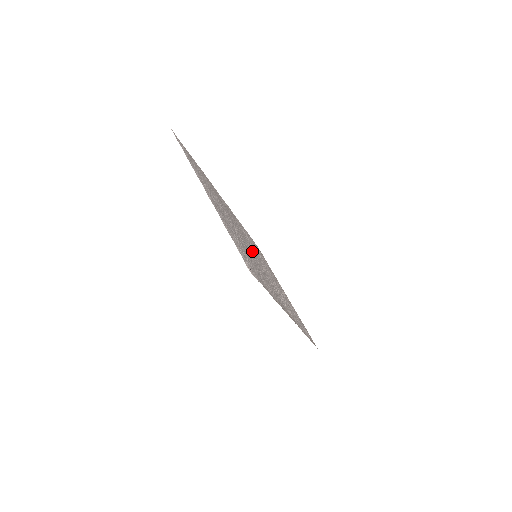
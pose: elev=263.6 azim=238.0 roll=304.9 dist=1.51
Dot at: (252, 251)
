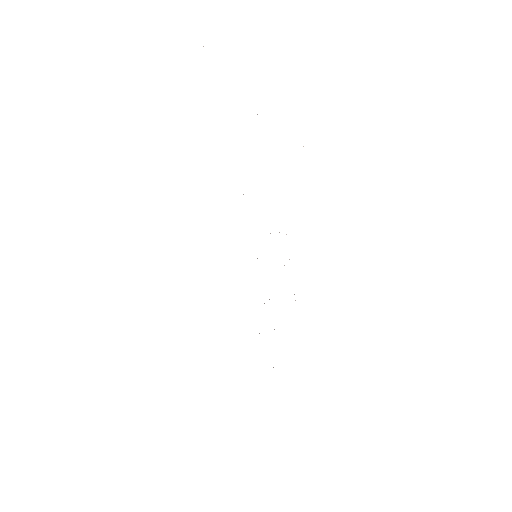
Dot at: occluded
